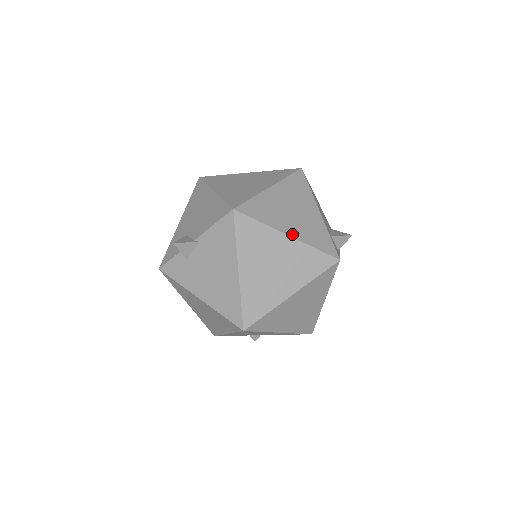
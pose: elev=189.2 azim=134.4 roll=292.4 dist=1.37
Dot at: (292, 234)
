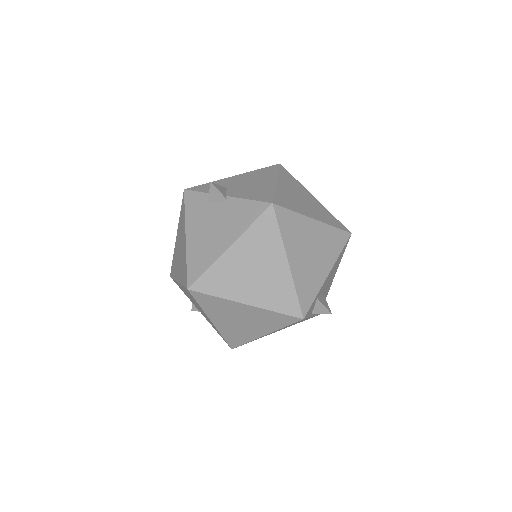
Dot at: (292, 265)
